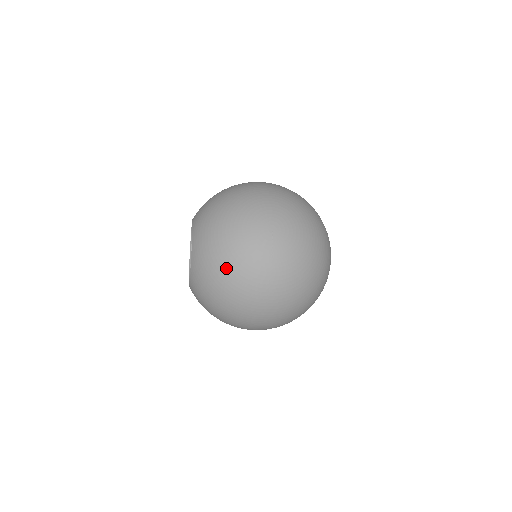
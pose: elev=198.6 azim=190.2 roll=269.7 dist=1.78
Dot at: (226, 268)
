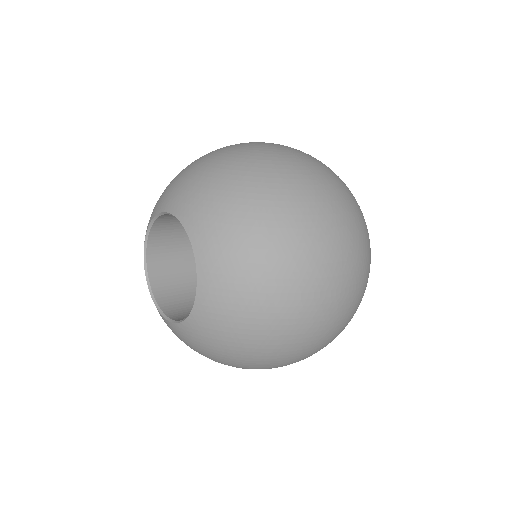
Dot at: (246, 177)
